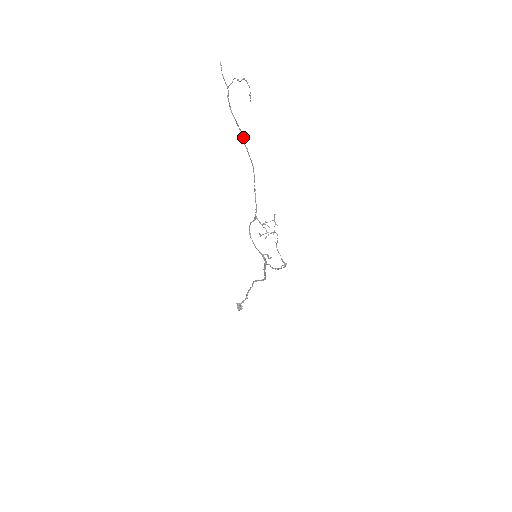
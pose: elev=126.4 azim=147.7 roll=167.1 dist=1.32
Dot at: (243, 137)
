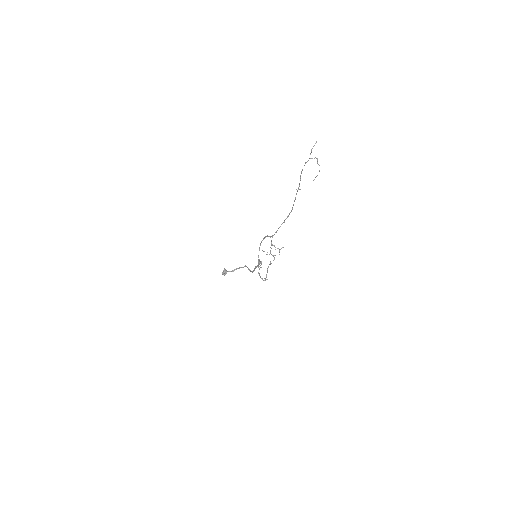
Dot at: occluded
